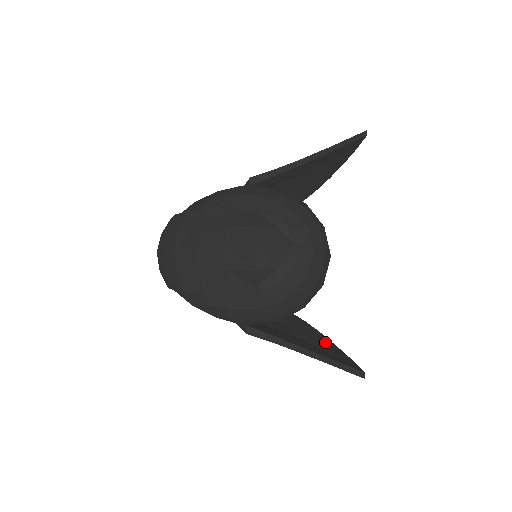
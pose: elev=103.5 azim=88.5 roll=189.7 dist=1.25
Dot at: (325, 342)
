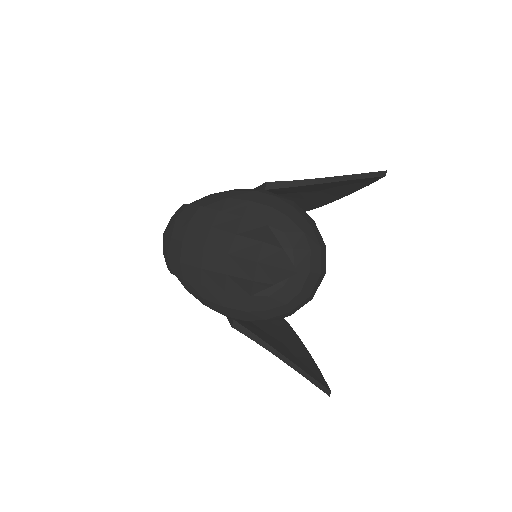
Dot at: (302, 350)
